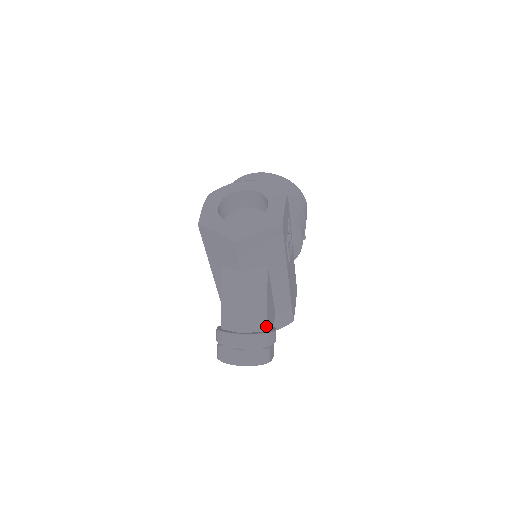
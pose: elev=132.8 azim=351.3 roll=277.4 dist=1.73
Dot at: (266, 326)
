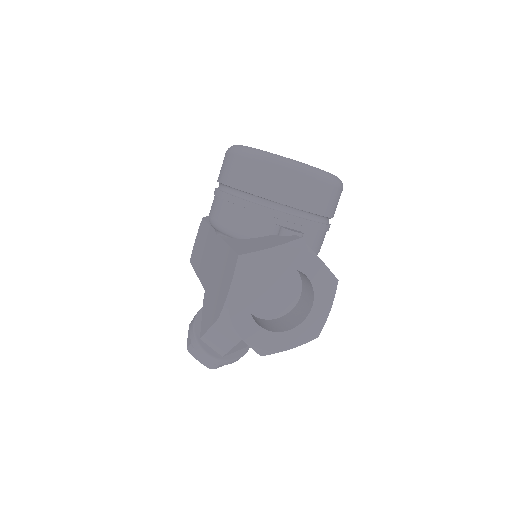
Dot at: occluded
